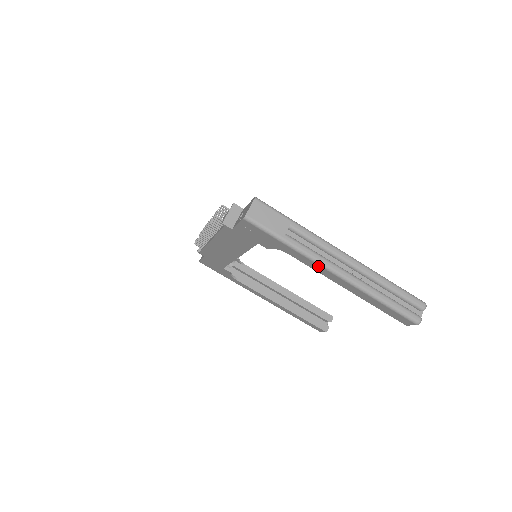
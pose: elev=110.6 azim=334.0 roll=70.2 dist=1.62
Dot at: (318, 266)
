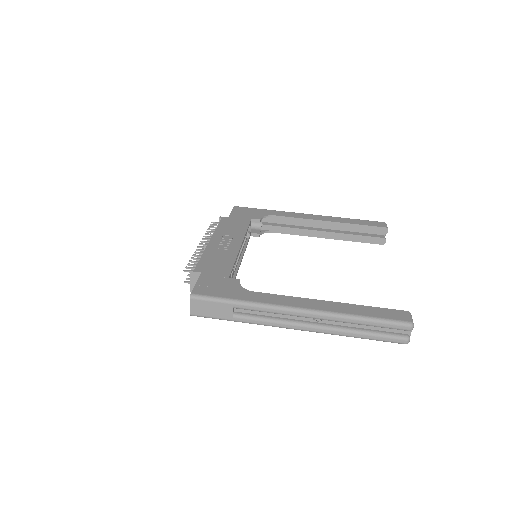
Dot at: occluded
